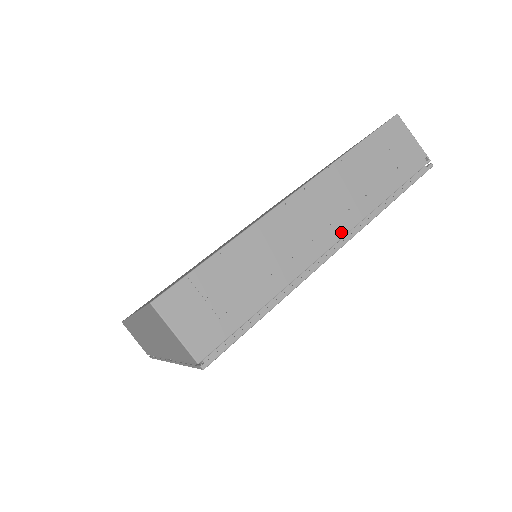
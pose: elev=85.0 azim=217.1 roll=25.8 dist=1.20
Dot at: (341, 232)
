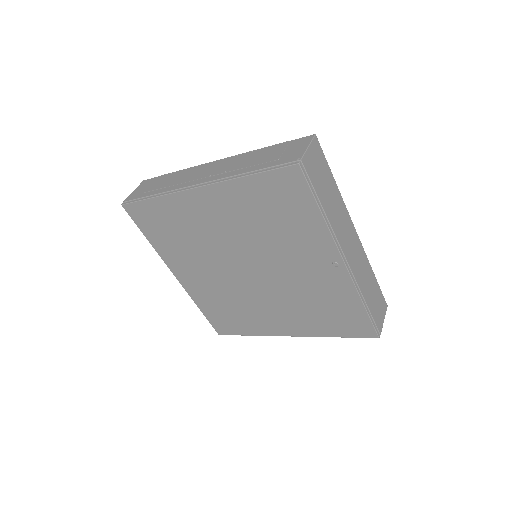
Dot at: (210, 180)
